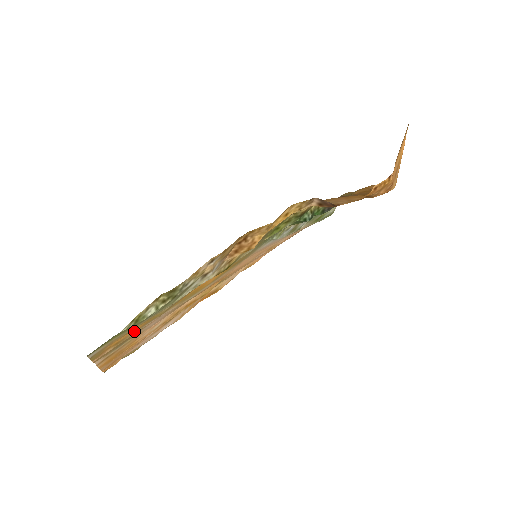
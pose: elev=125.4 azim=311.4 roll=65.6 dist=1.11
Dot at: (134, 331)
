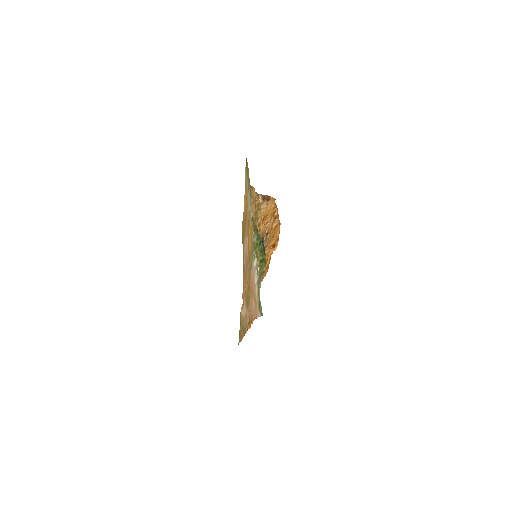
Dot at: occluded
